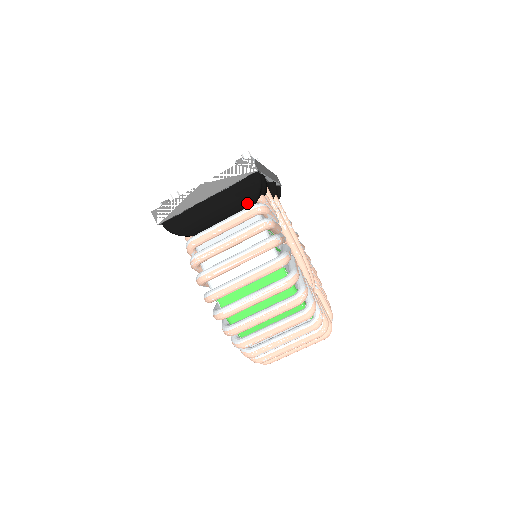
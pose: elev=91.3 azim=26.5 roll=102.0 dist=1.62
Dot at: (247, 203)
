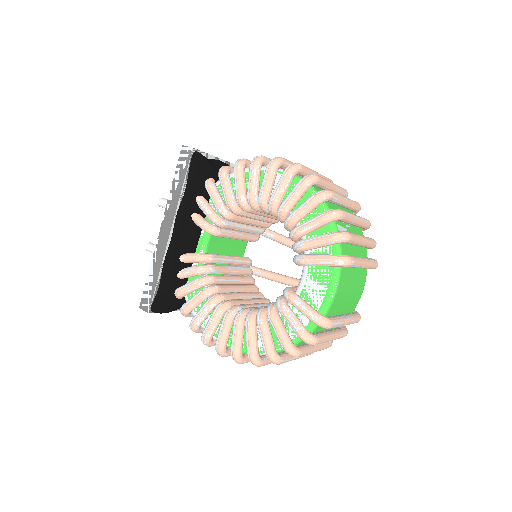
Dot at: occluded
